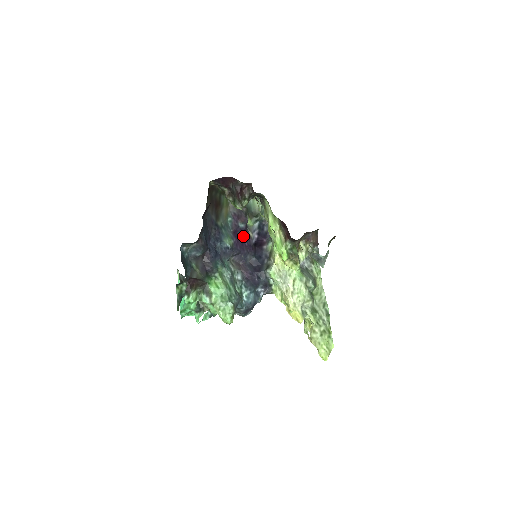
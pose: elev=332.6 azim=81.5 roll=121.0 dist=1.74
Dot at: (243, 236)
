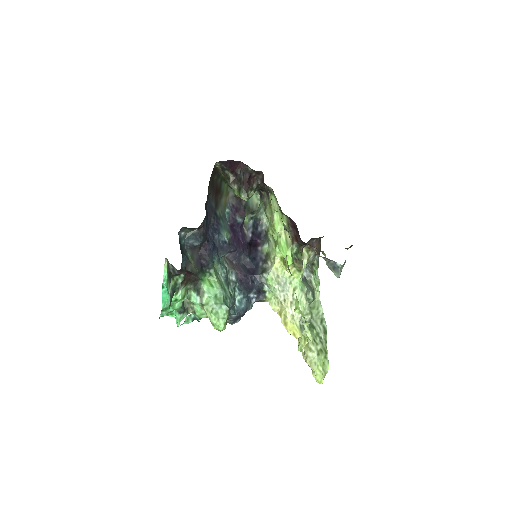
Dot at: (239, 232)
